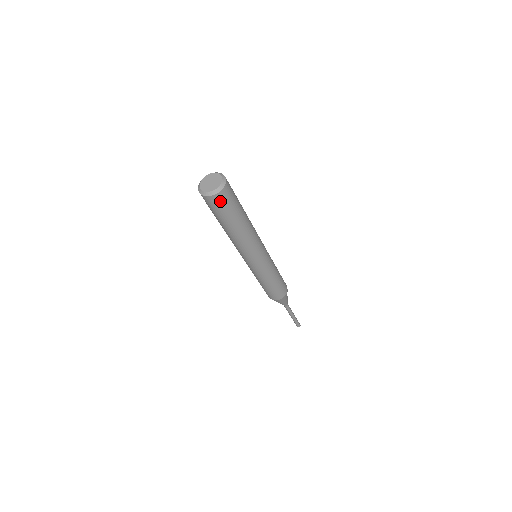
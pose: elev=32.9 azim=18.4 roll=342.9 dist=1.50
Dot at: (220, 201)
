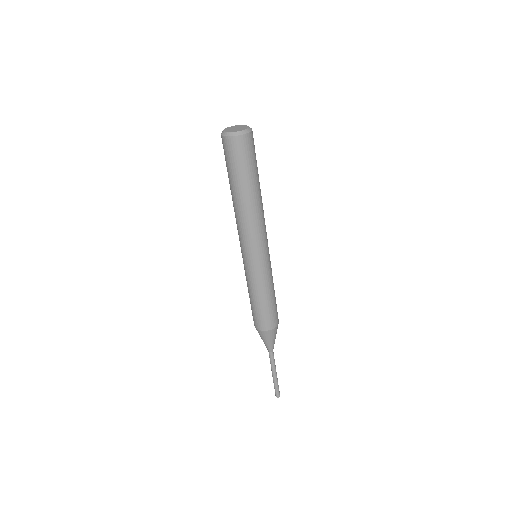
Dot at: (250, 144)
